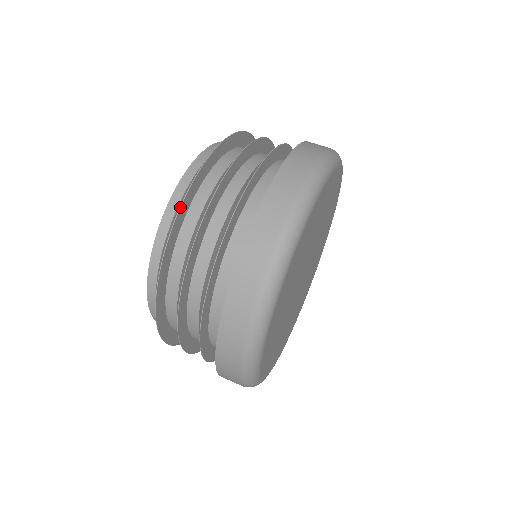
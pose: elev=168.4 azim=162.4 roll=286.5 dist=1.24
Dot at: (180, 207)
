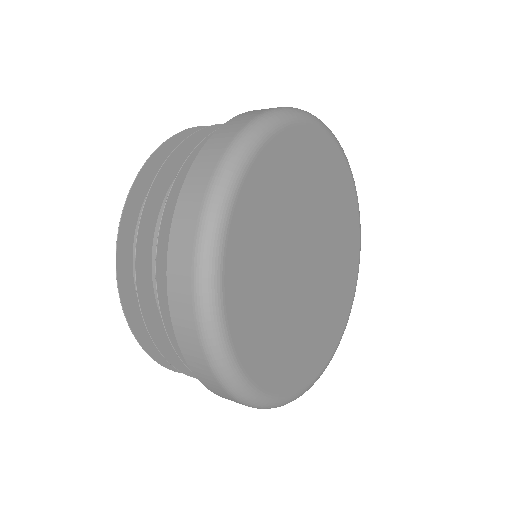
Dot at: (116, 249)
